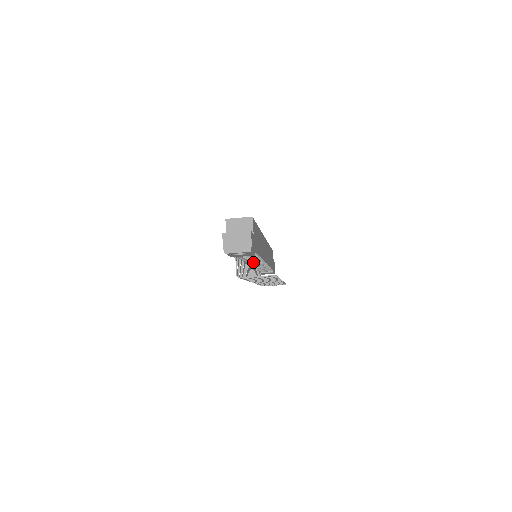
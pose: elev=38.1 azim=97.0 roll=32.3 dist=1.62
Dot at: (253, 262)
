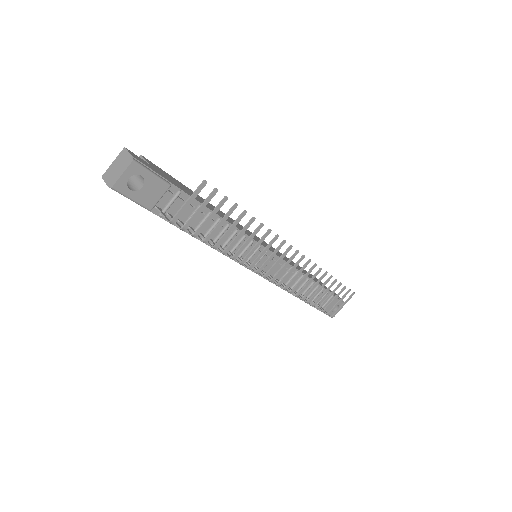
Dot at: (236, 246)
